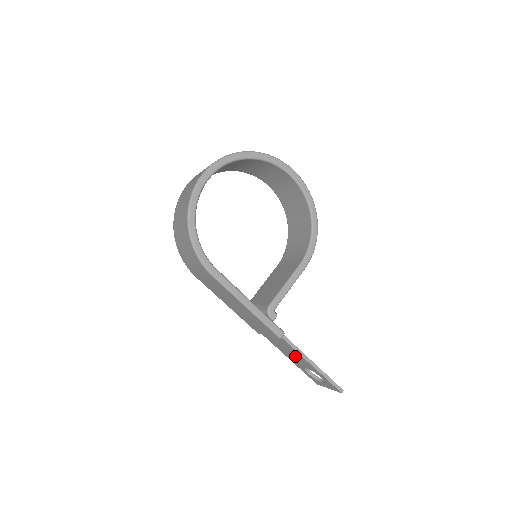
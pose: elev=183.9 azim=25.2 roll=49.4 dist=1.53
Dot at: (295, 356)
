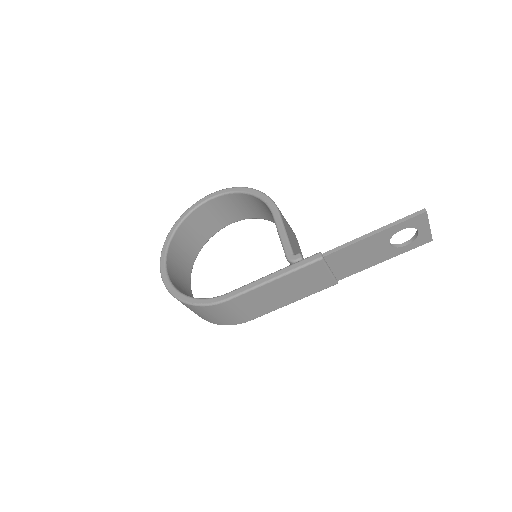
Dot at: (365, 252)
